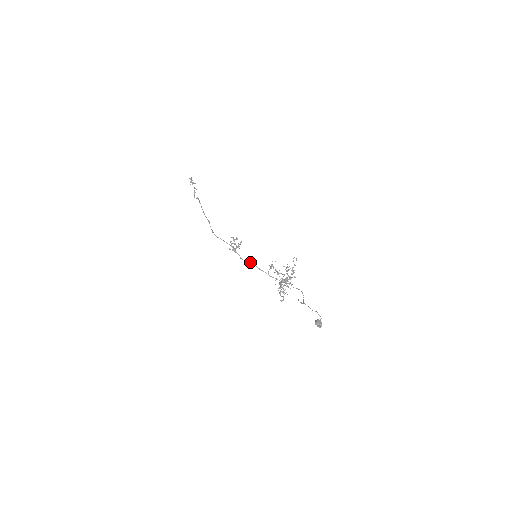
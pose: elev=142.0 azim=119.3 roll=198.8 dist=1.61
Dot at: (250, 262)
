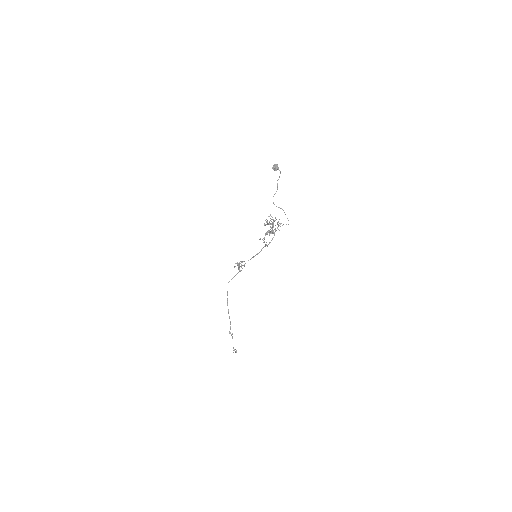
Dot at: occluded
